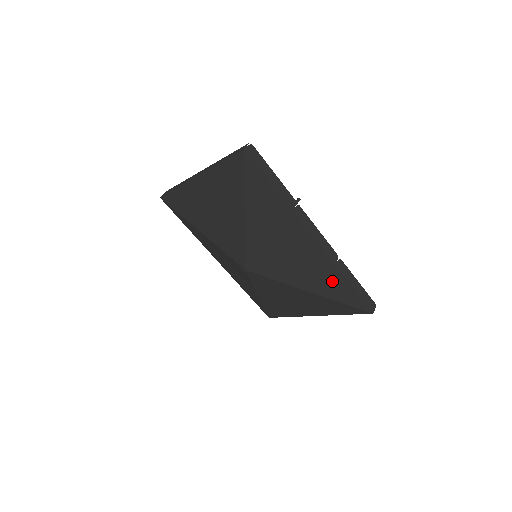
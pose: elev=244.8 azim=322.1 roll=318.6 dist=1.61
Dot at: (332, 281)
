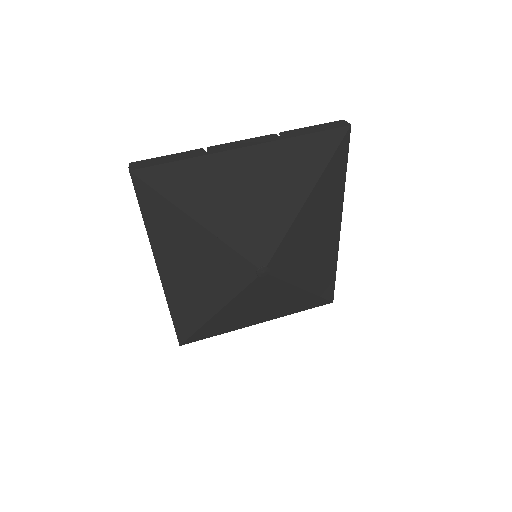
Dot at: (326, 274)
